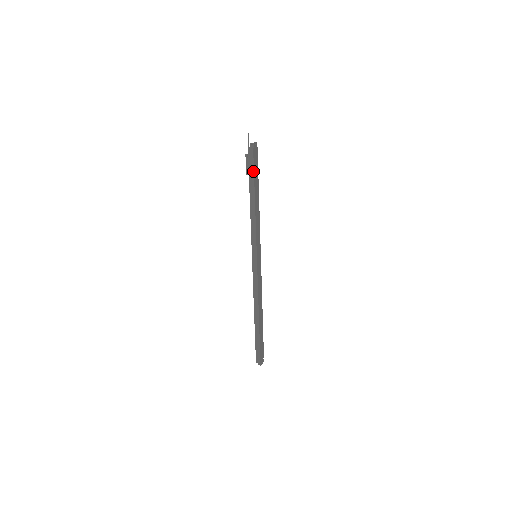
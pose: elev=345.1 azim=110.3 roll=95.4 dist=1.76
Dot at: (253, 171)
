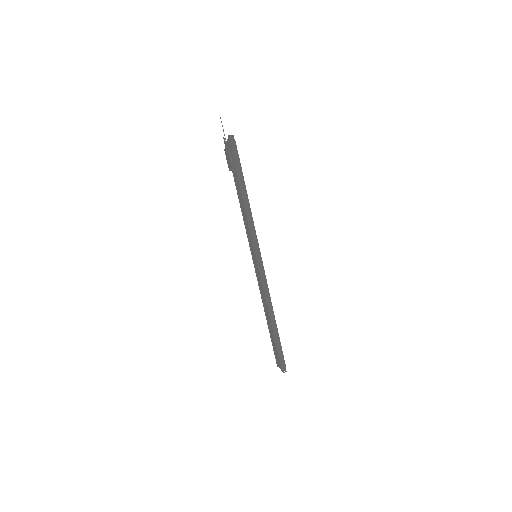
Dot at: (240, 164)
